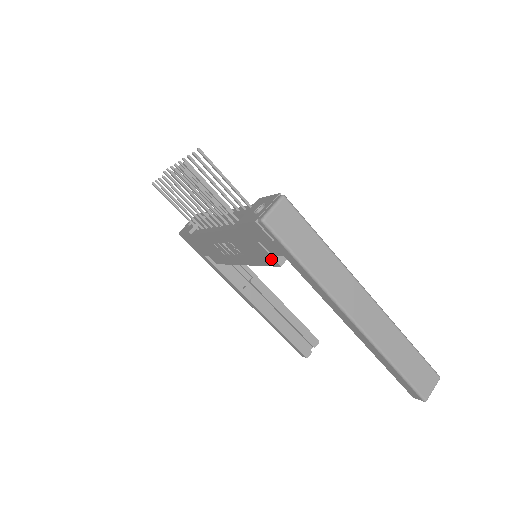
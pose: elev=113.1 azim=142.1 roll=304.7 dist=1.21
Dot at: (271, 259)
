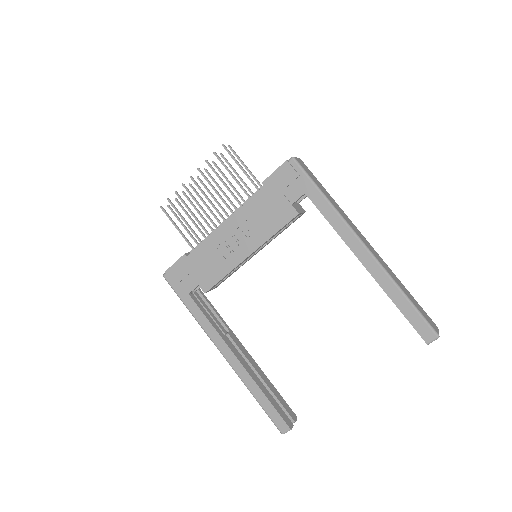
Dot at: (290, 210)
